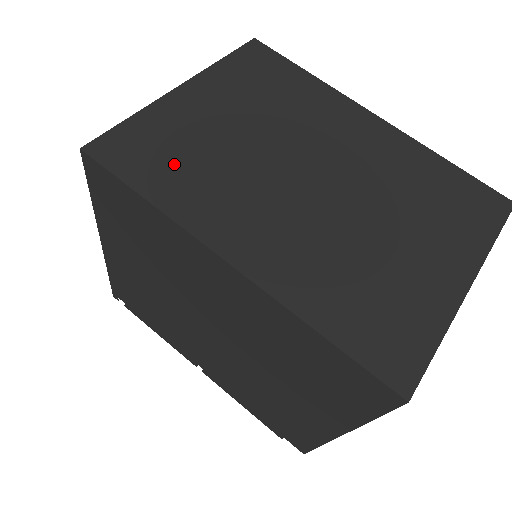
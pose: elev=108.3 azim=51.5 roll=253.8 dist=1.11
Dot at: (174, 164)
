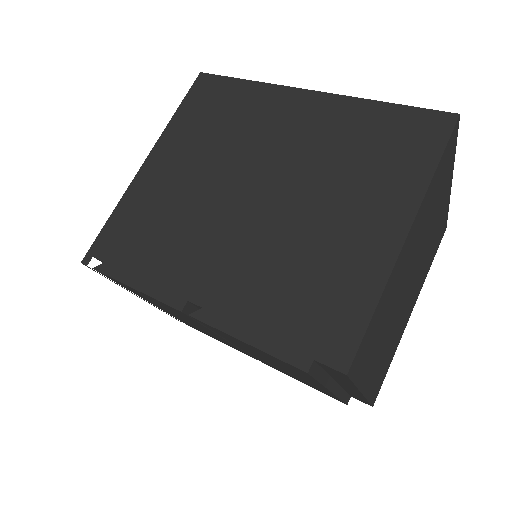
Dot at: occluded
